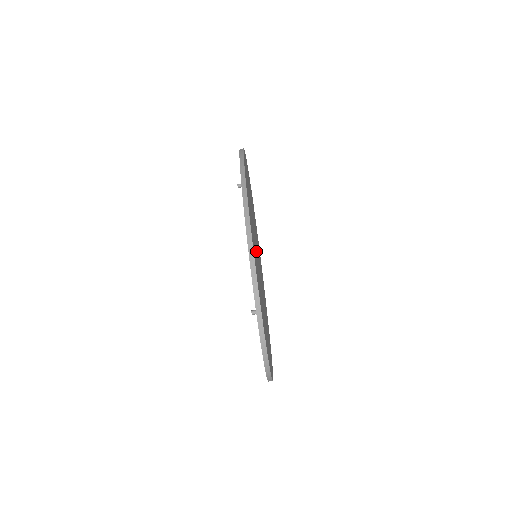
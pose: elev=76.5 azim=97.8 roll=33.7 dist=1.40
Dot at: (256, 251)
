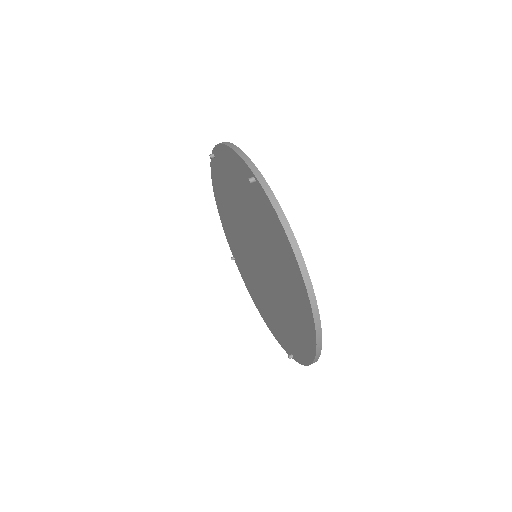
Dot at: occluded
